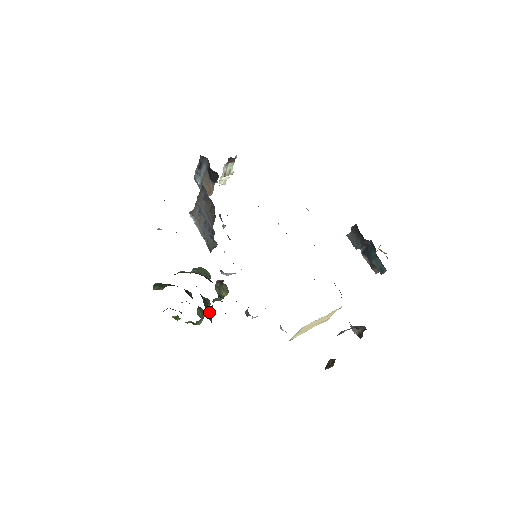
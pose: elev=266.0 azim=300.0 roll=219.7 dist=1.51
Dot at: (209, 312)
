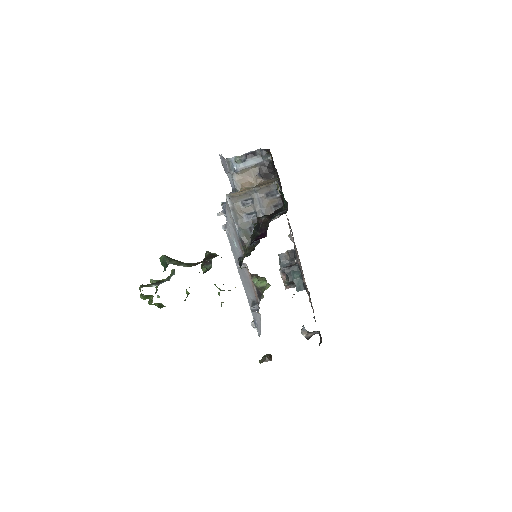
Dot at: occluded
